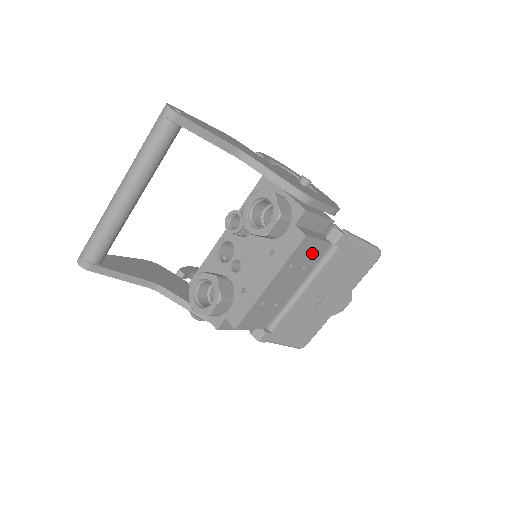
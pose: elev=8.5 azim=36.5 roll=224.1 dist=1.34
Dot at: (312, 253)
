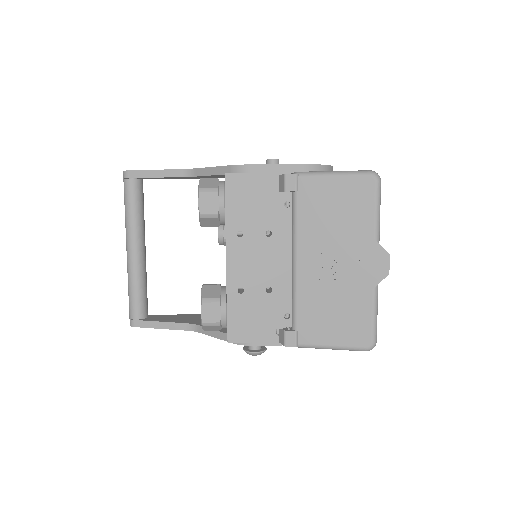
Dot at: (262, 212)
